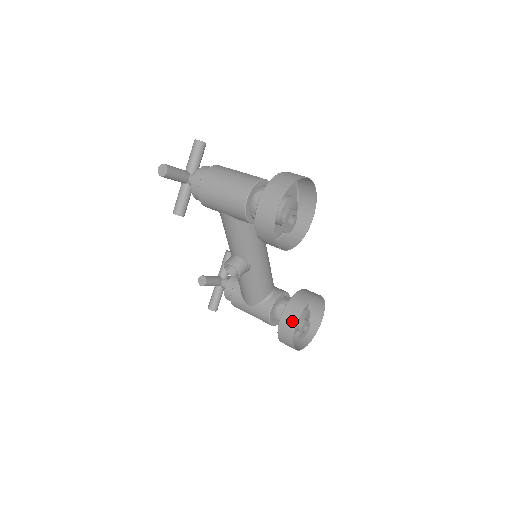
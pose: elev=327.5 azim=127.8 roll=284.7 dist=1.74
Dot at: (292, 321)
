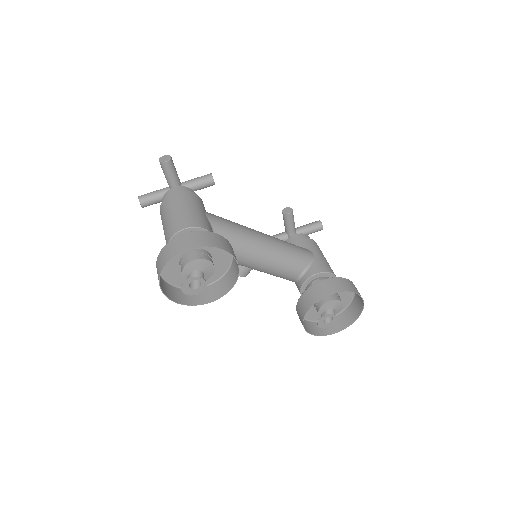
Dot at: (300, 319)
